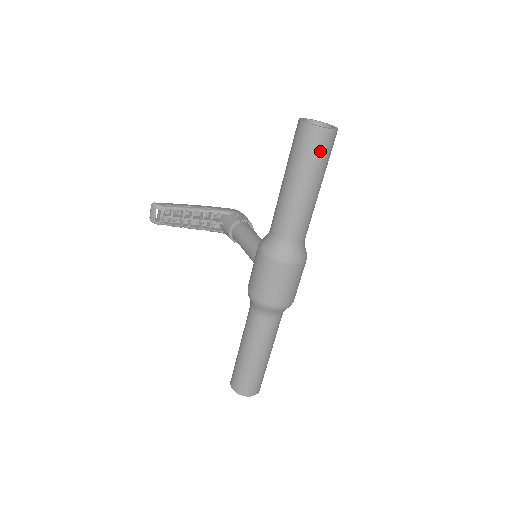
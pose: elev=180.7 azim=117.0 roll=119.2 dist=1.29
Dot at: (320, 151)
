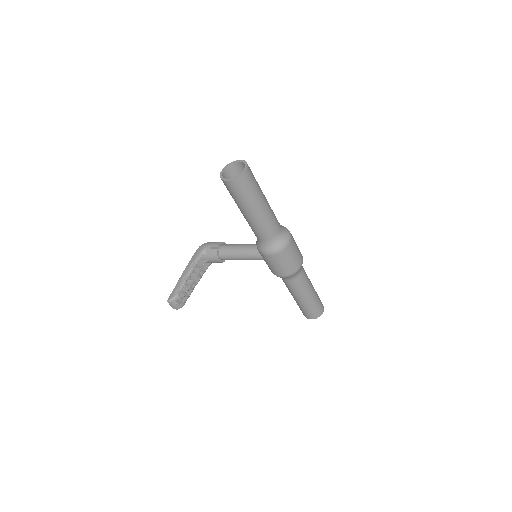
Dot at: (252, 183)
